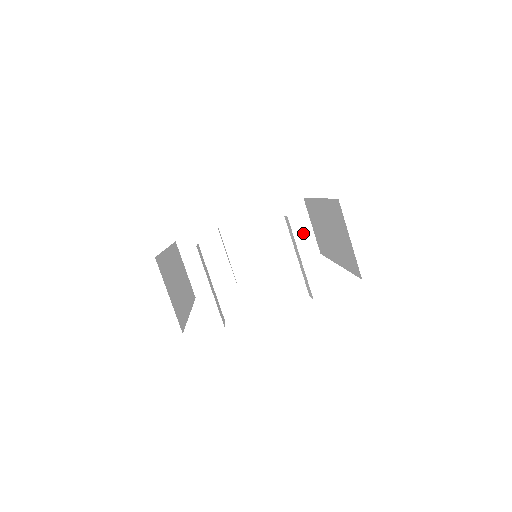
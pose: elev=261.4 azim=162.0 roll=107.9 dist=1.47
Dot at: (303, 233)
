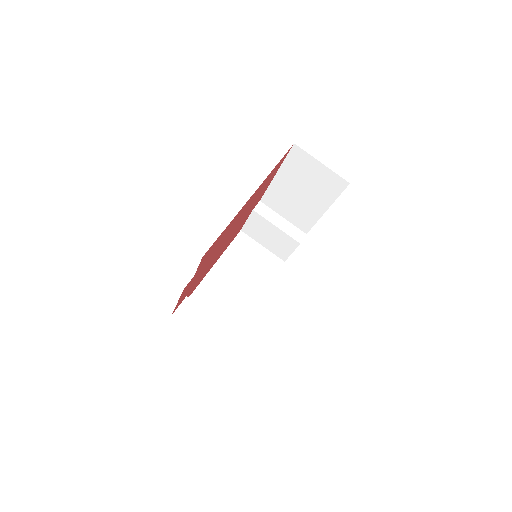
Dot at: (320, 173)
